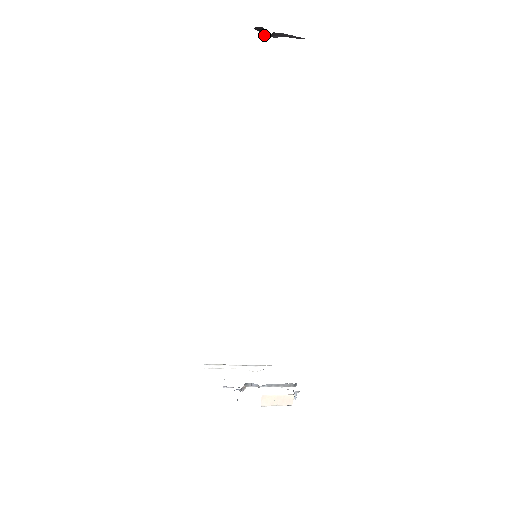
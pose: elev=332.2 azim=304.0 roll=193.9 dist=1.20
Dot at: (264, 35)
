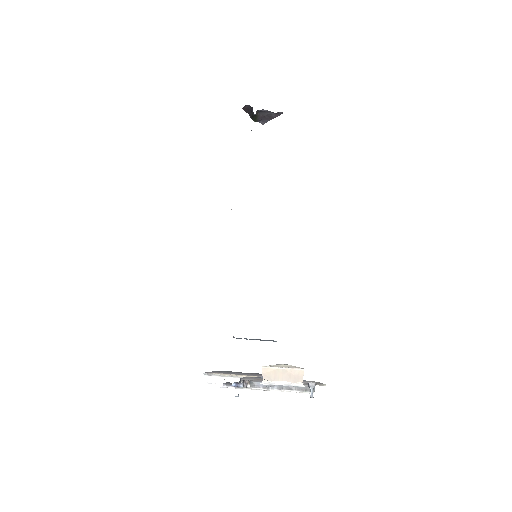
Dot at: (252, 115)
